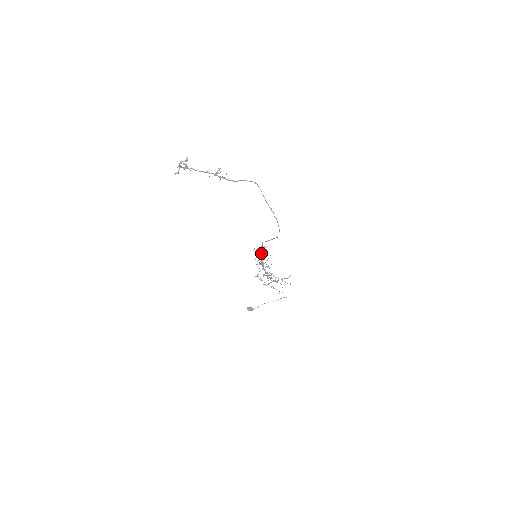
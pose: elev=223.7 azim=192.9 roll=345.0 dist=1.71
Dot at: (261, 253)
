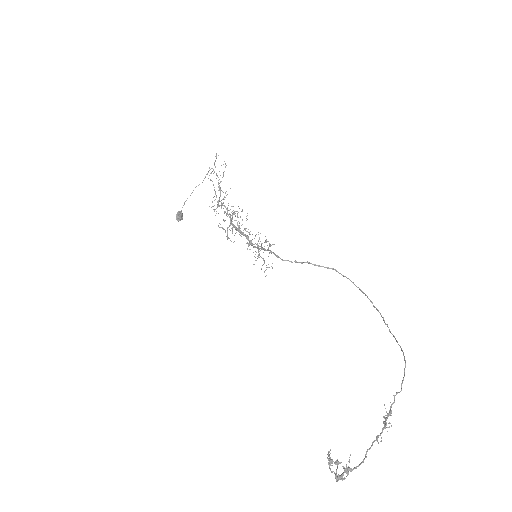
Dot at: (261, 249)
